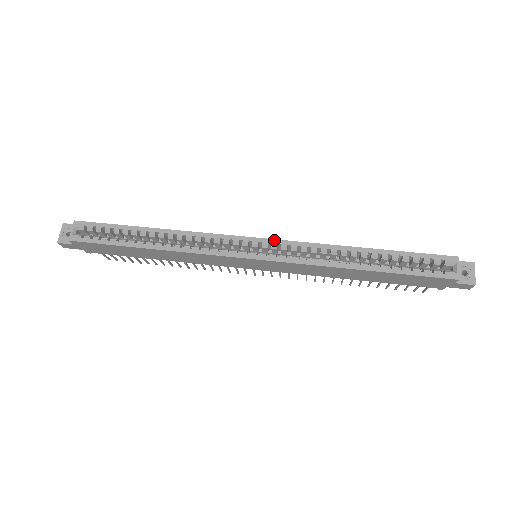
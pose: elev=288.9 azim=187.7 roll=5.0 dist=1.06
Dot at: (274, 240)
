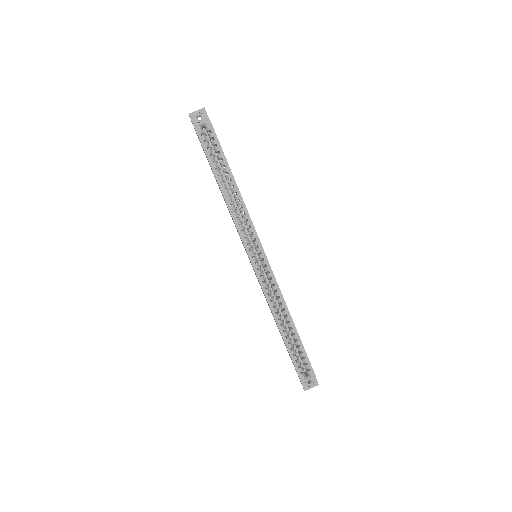
Dot at: (270, 267)
